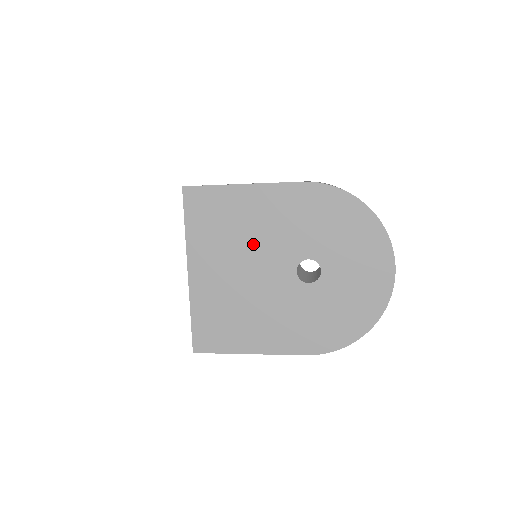
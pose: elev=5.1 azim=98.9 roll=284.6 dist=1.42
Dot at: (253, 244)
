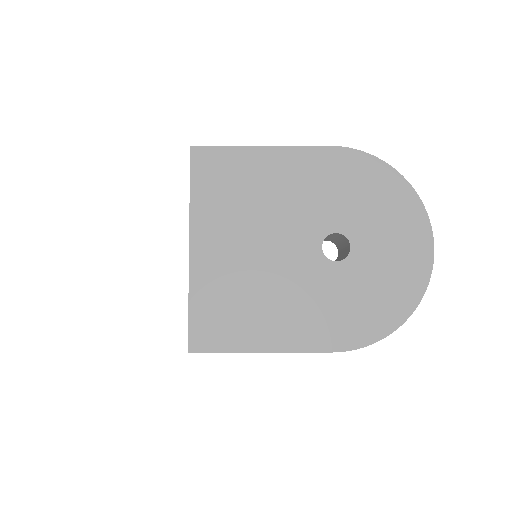
Dot at: (271, 214)
